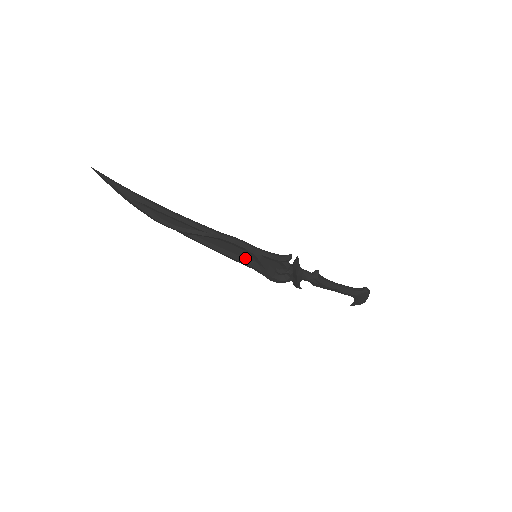
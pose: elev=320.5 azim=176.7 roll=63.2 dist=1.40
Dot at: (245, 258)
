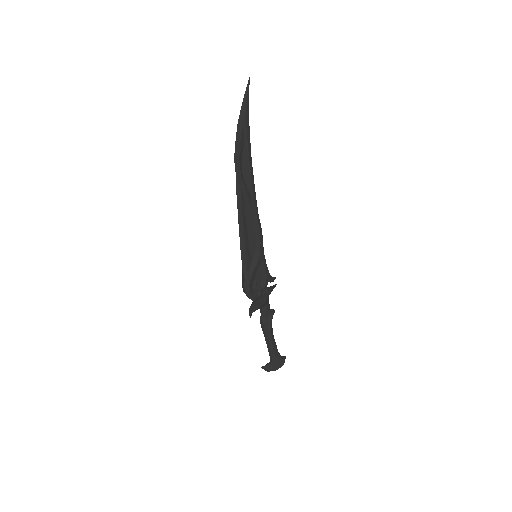
Dot at: (250, 250)
